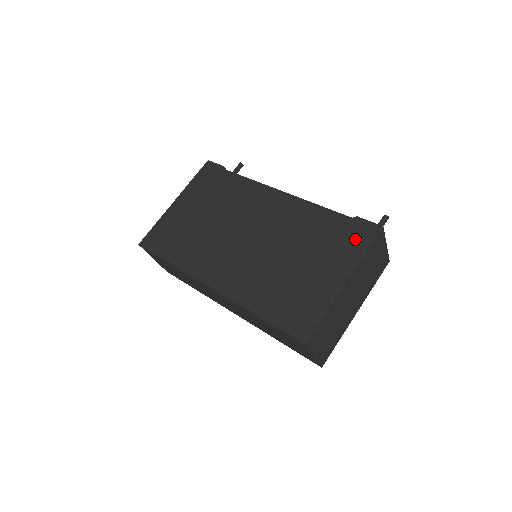
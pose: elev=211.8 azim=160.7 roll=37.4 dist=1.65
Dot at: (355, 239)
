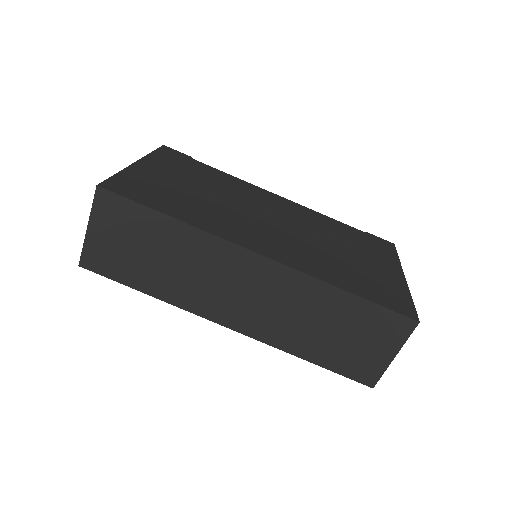
Dot at: (381, 247)
